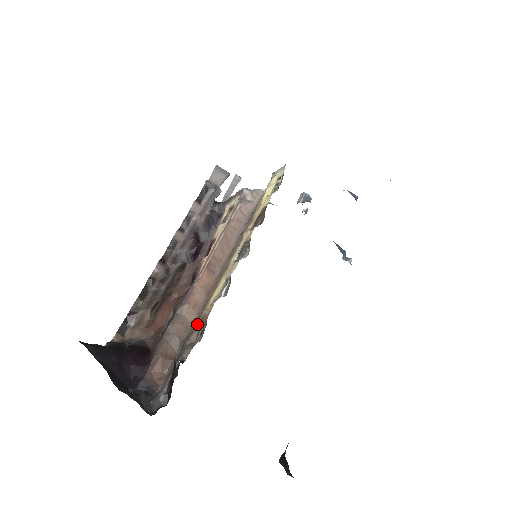
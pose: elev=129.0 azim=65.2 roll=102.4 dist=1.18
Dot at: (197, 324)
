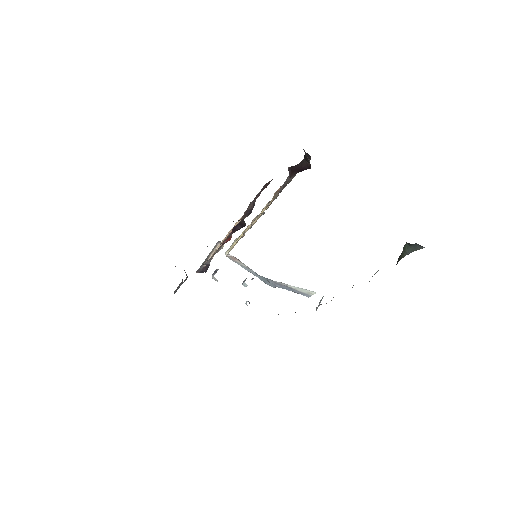
Dot at: occluded
